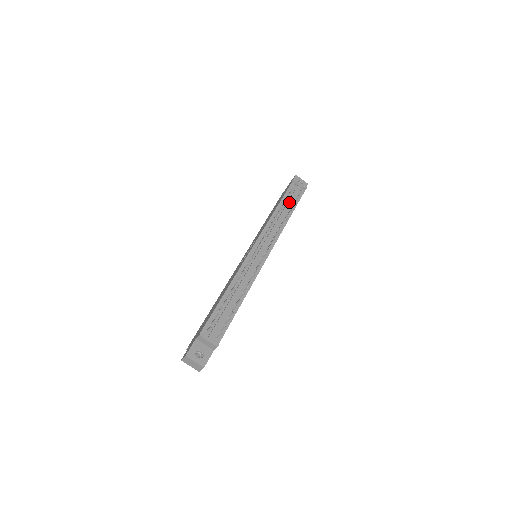
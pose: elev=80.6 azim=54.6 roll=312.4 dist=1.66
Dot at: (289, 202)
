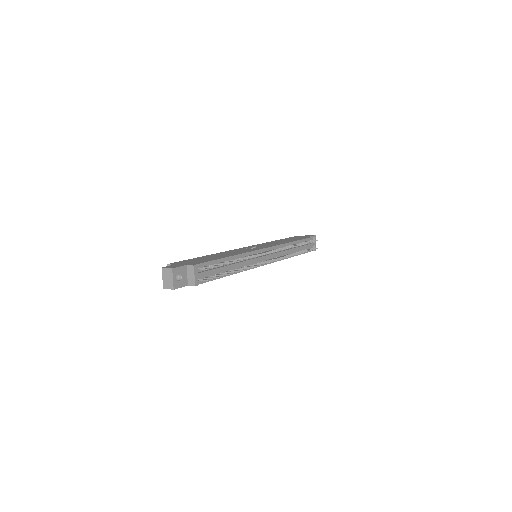
Dot at: (302, 247)
